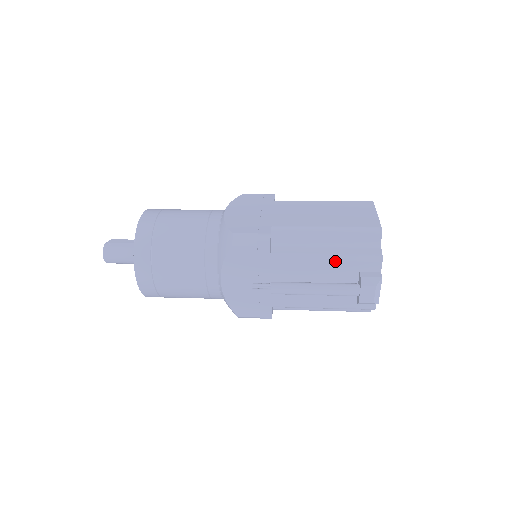
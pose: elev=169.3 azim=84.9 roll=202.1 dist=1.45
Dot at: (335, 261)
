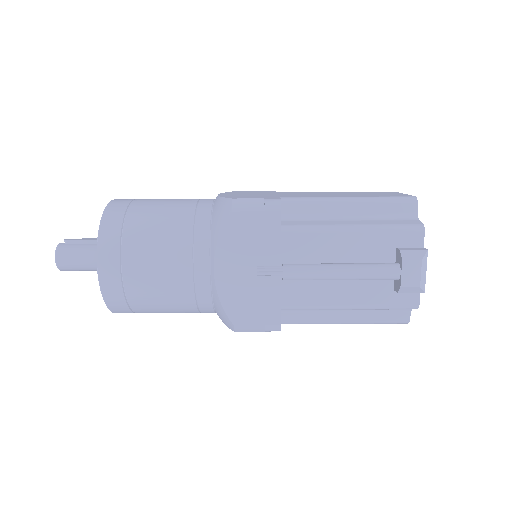
Dot at: (365, 232)
